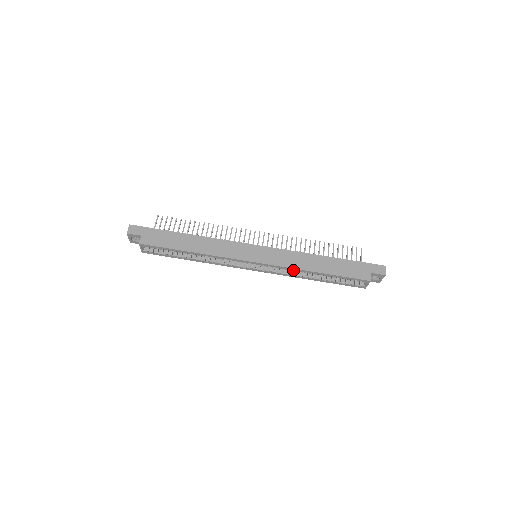
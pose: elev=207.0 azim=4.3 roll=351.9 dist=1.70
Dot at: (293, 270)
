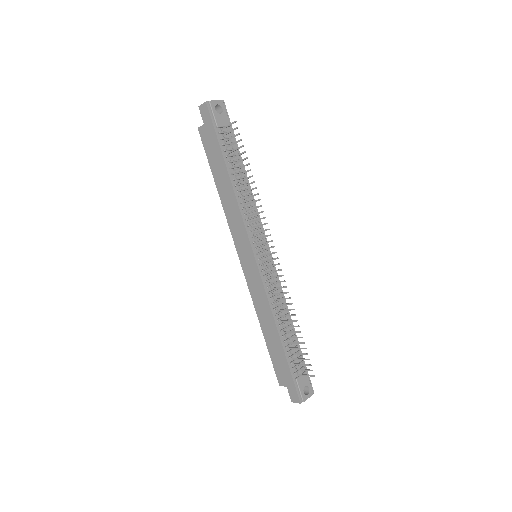
Dot at: occluded
